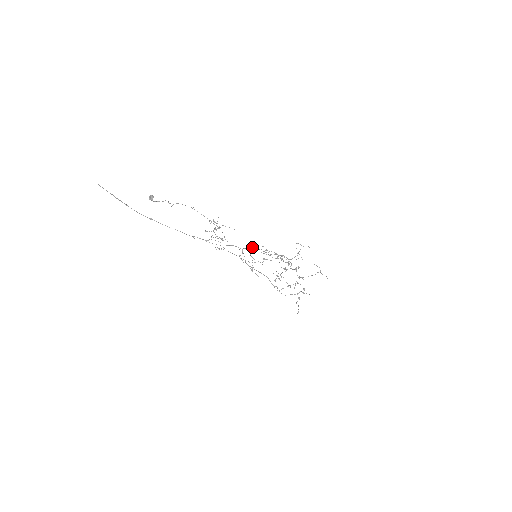
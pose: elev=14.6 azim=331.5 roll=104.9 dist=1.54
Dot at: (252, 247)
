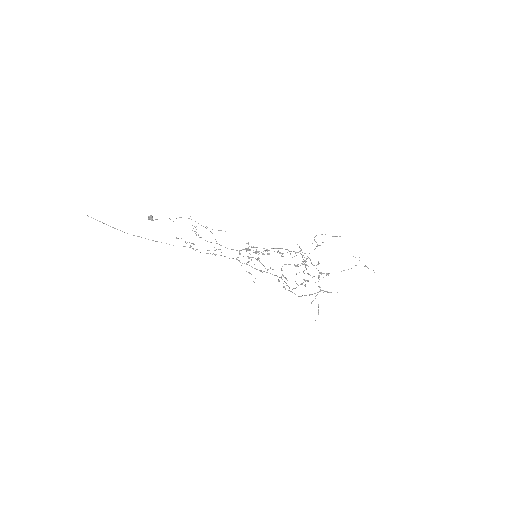
Dot at: (253, 247)
